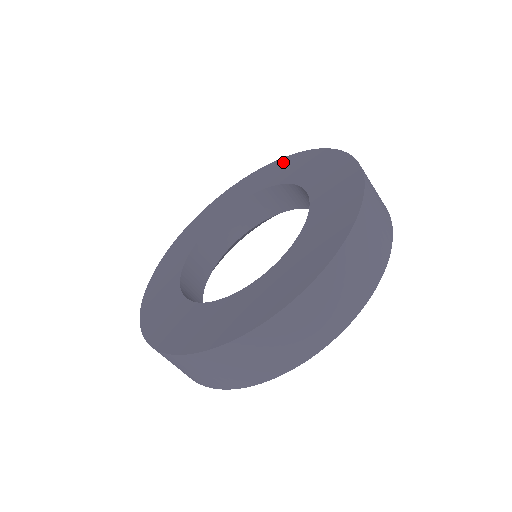
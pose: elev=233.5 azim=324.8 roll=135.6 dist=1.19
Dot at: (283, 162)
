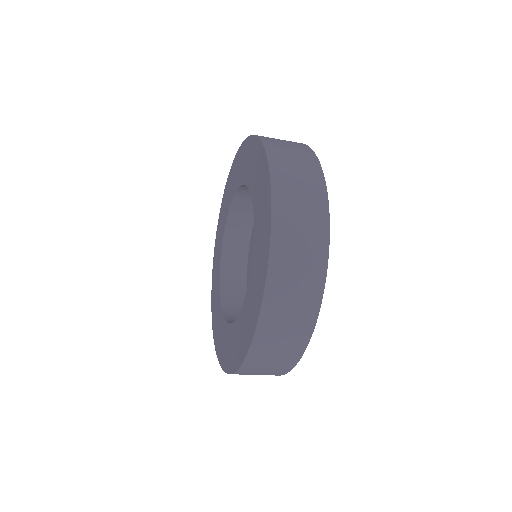
Dot at: (230, 177)
